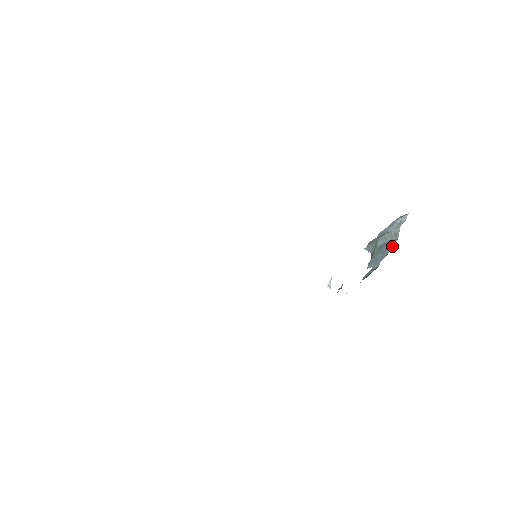
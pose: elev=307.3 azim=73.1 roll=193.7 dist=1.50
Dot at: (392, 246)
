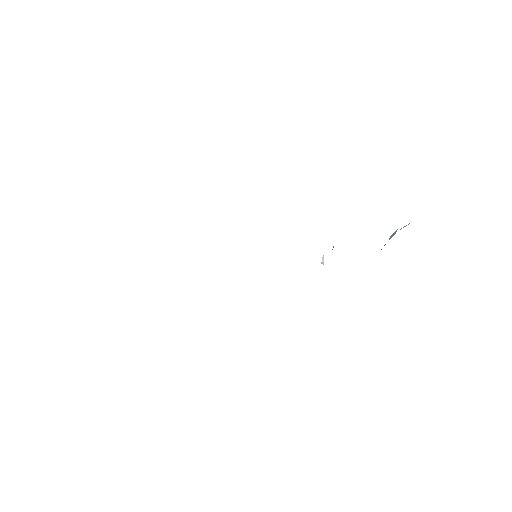
Dot at: occluded
